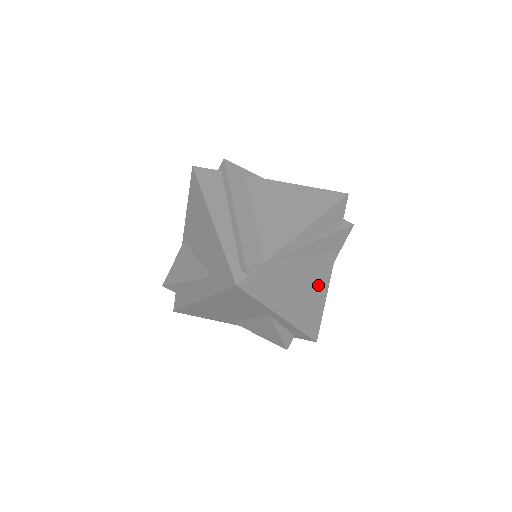
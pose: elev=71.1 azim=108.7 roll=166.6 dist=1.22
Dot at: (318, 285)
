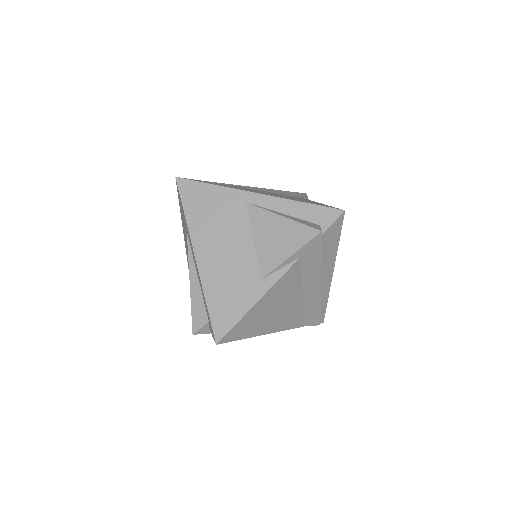
Dot at: occluded
